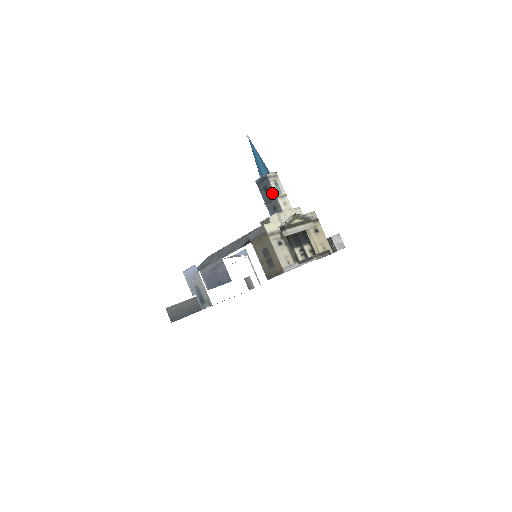
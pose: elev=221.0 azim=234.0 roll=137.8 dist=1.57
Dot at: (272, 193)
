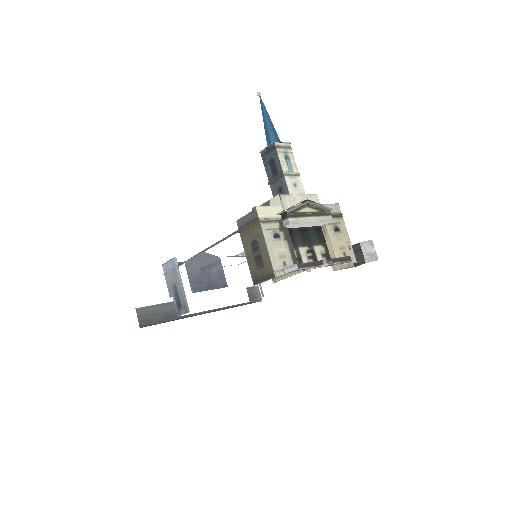
Dot at: (279, 169)
